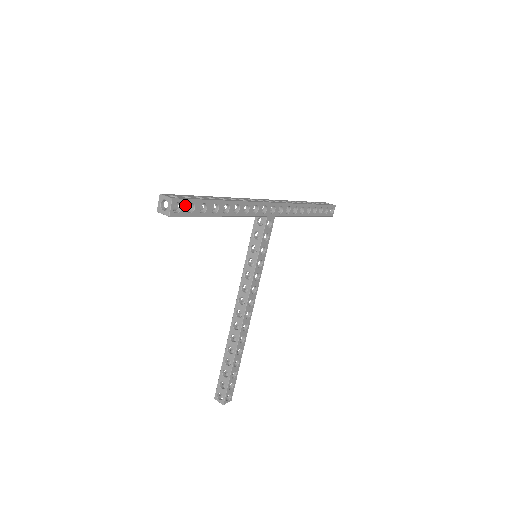
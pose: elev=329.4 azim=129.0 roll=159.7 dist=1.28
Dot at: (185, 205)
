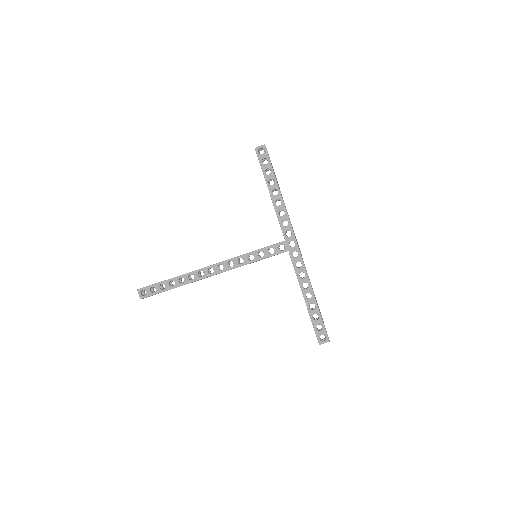
Dot at: (265, 156)
